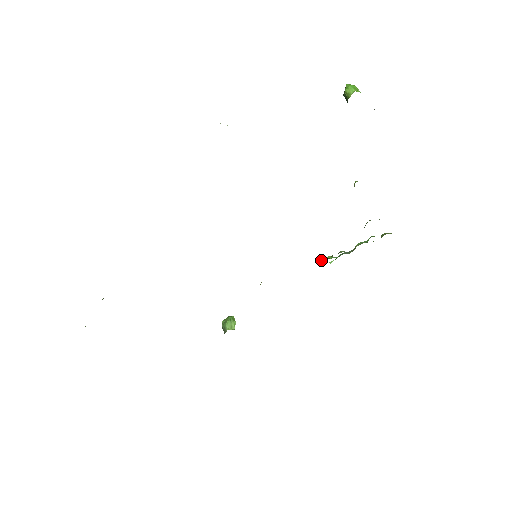
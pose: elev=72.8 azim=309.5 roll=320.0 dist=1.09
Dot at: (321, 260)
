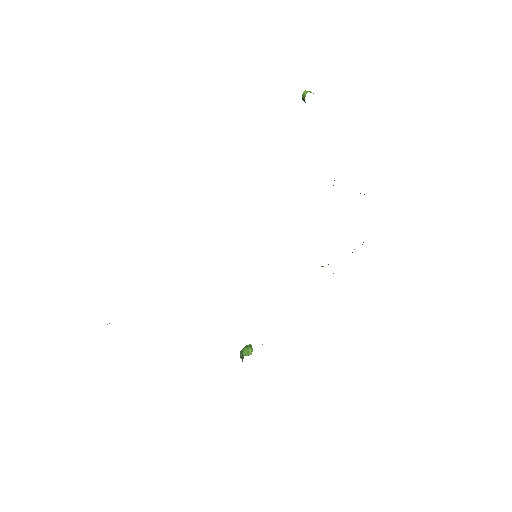
Dot at: (322, 266)
